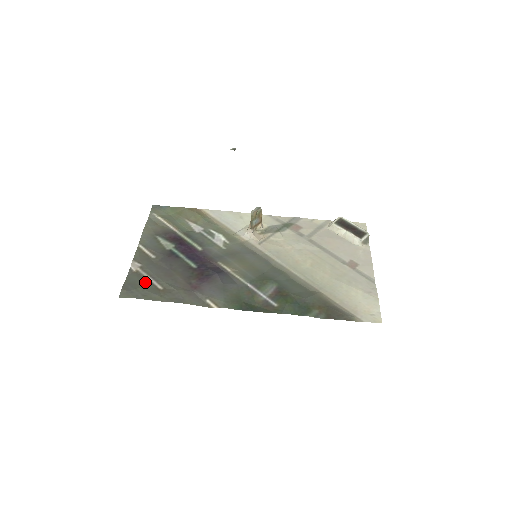
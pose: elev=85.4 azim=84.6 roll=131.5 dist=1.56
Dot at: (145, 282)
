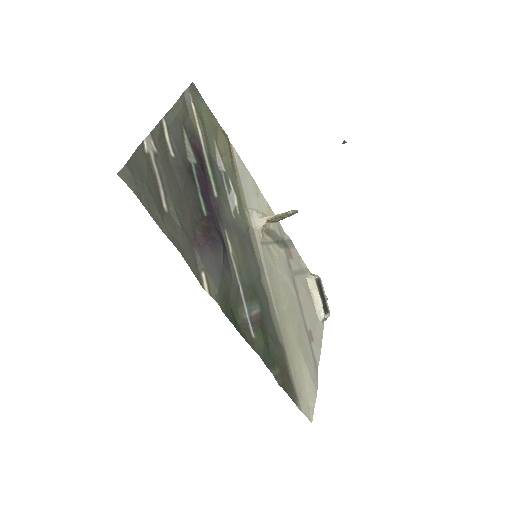
Dot at: (154, 182)
